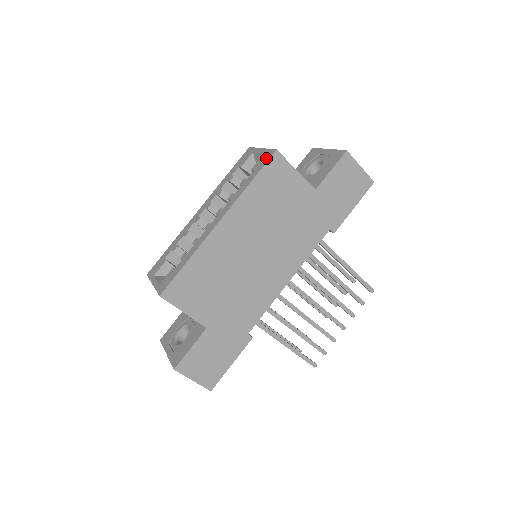
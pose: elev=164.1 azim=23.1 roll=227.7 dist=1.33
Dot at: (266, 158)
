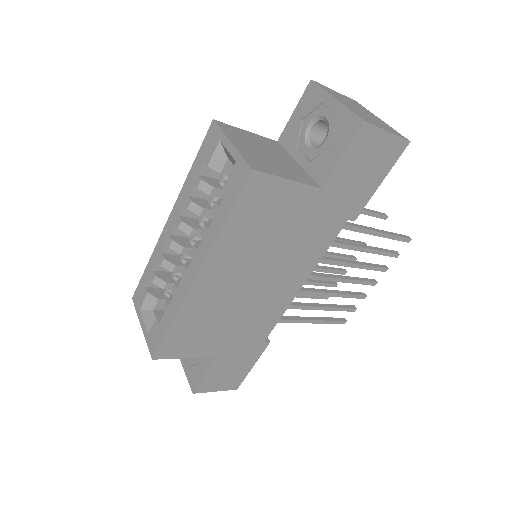
Dot at: (239, 179)
